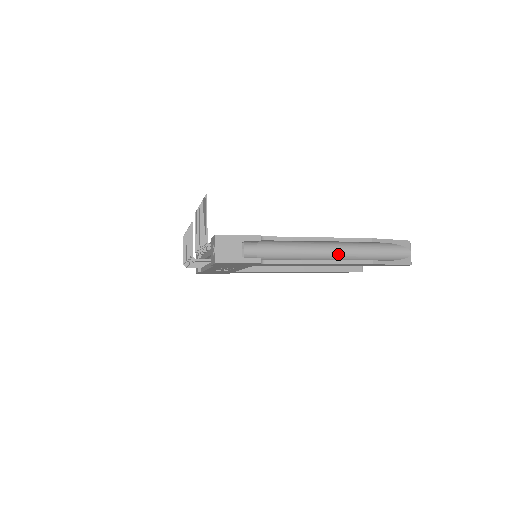
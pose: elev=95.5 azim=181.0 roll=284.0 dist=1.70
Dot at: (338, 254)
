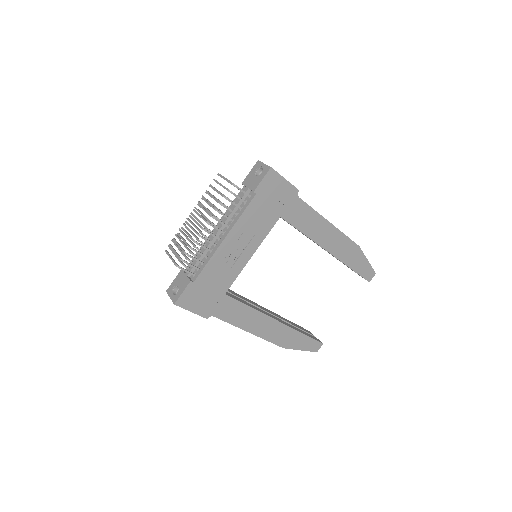
Dot at: occluded
